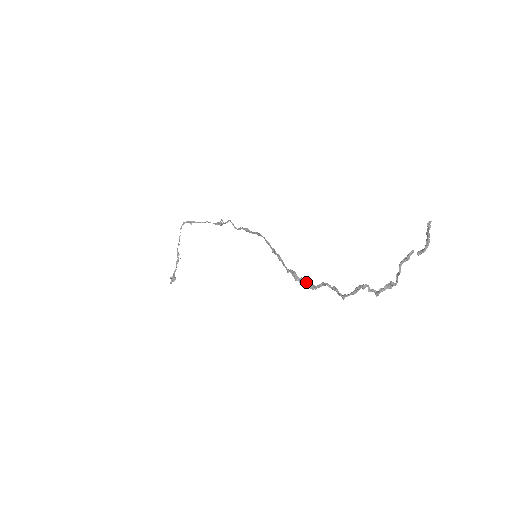
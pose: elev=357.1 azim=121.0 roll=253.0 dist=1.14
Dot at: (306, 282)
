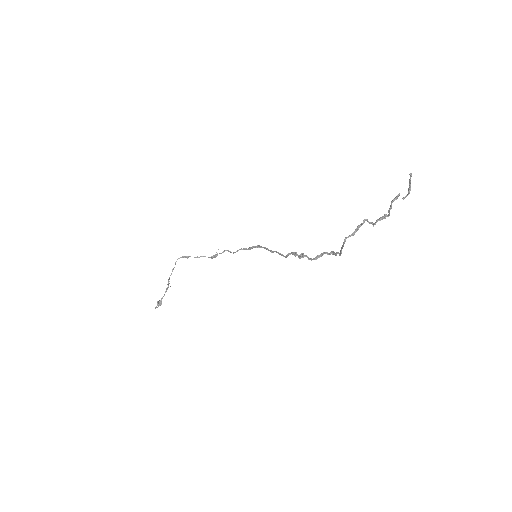
Dot at: (306, 255)
